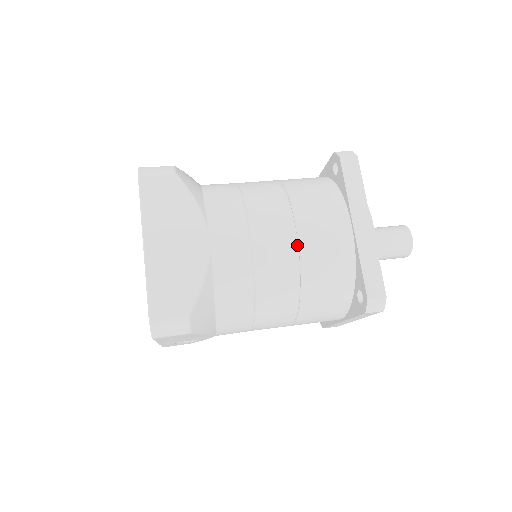
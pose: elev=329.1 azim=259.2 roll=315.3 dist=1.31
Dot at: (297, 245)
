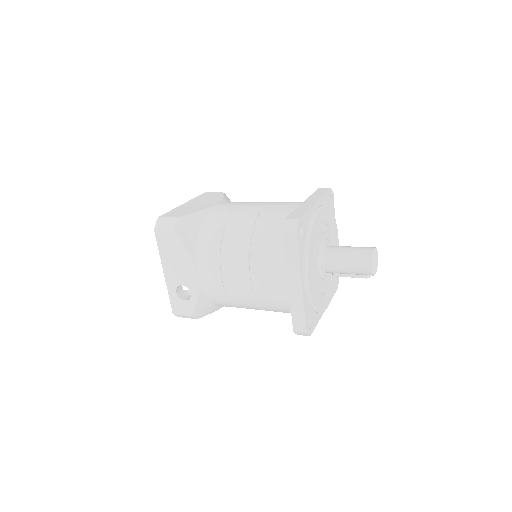
Dot at: (262, 208)
